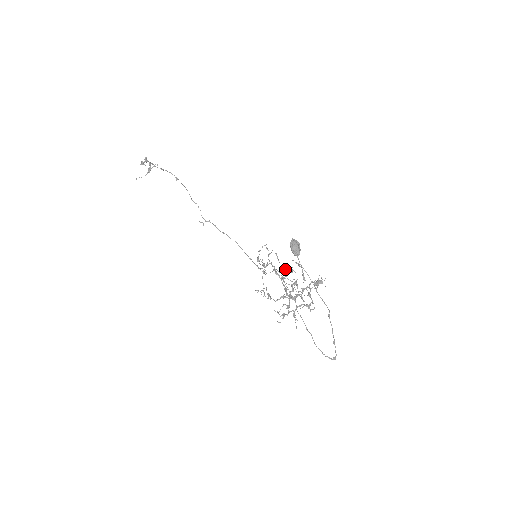
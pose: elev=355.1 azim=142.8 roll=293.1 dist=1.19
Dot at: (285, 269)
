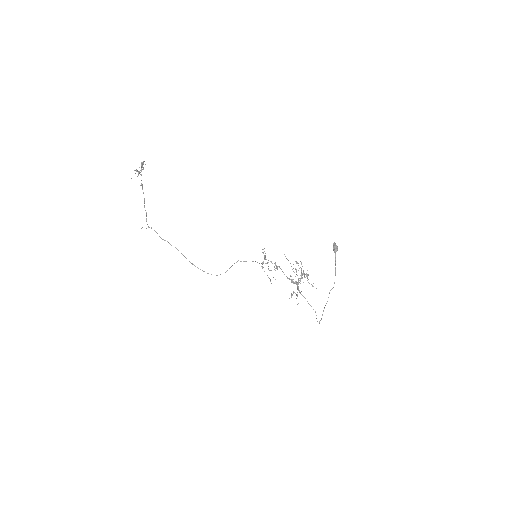
Dot at: occluded
